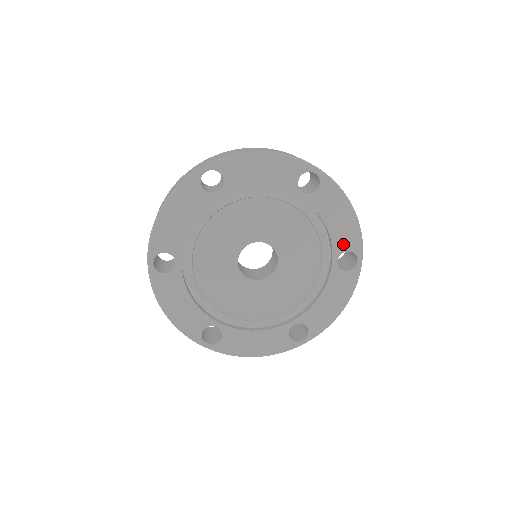
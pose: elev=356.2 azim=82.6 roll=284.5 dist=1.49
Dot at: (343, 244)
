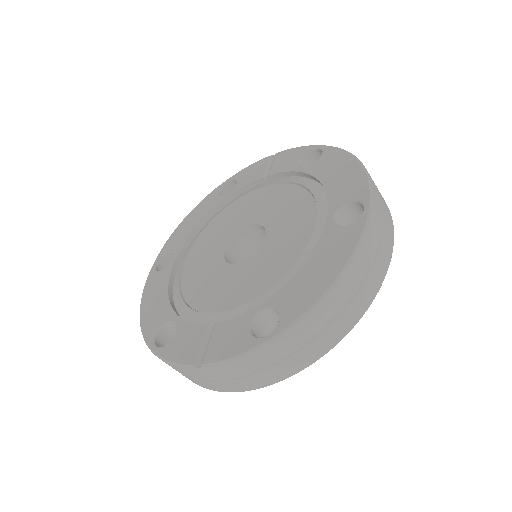
Dot at: (343, 197)
